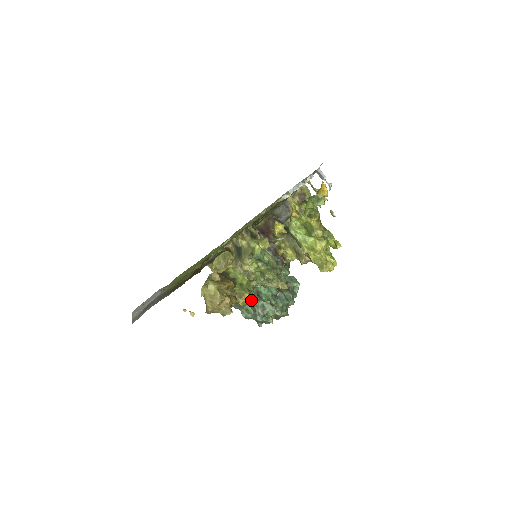
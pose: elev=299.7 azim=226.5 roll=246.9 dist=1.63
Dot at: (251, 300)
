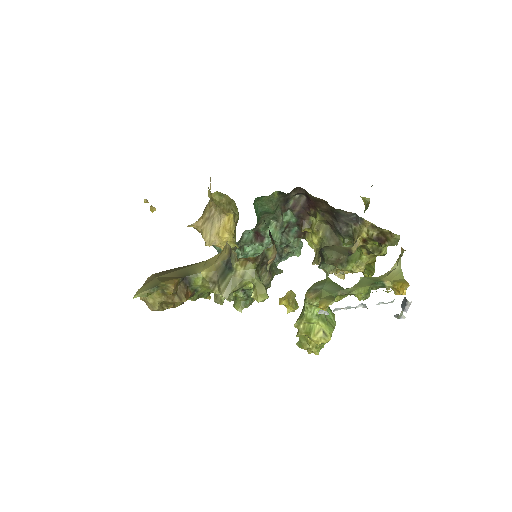
Dot at: occluded
